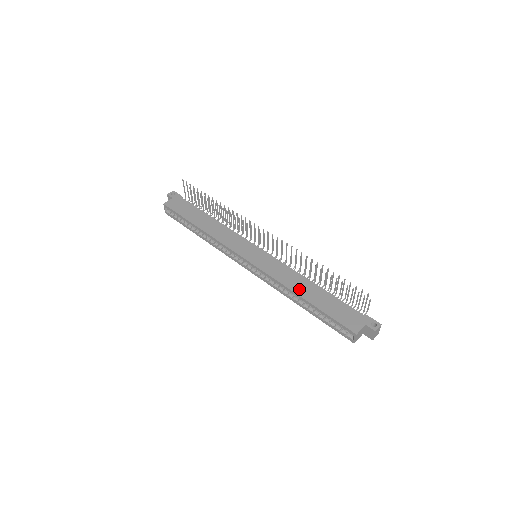
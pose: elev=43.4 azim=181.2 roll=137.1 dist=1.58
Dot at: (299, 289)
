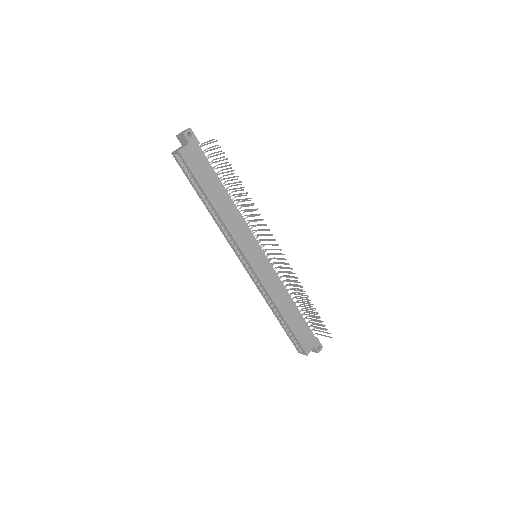
Dot at: (283, 307)
